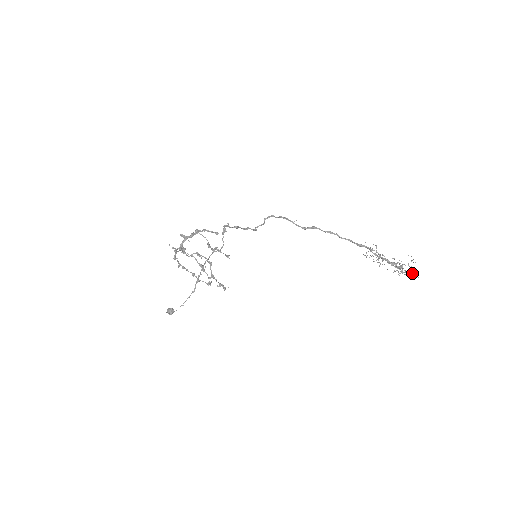
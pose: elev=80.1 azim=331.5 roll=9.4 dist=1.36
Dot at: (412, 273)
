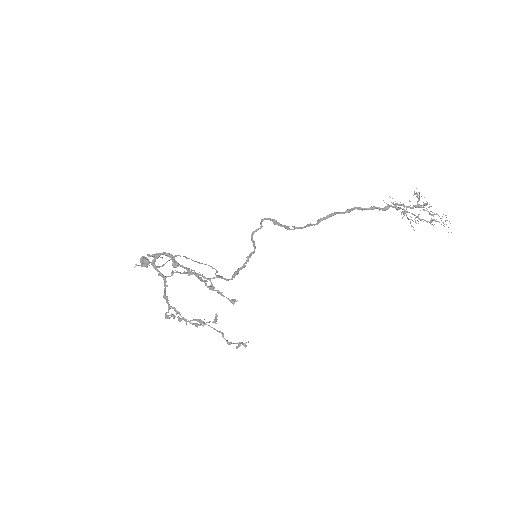
Dot at: occluded
